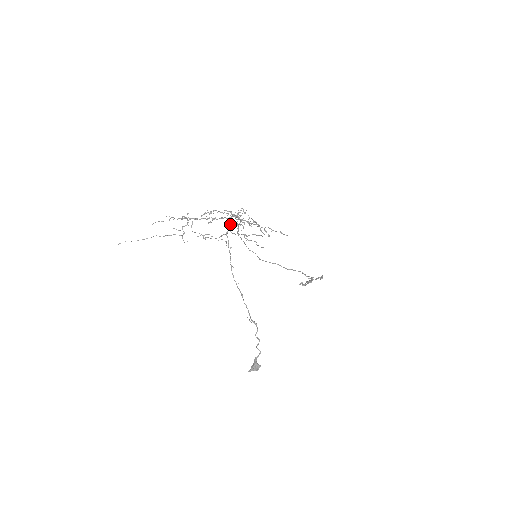
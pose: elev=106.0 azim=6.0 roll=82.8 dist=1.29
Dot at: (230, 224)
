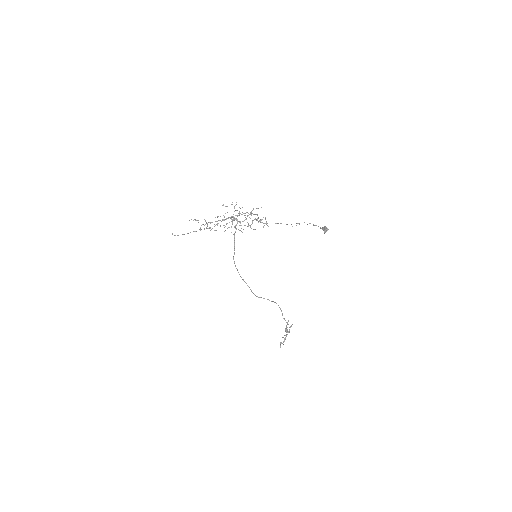
Dot at: (236, 215)
